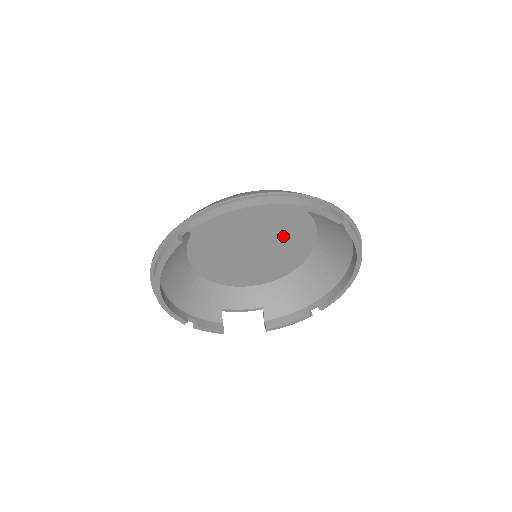
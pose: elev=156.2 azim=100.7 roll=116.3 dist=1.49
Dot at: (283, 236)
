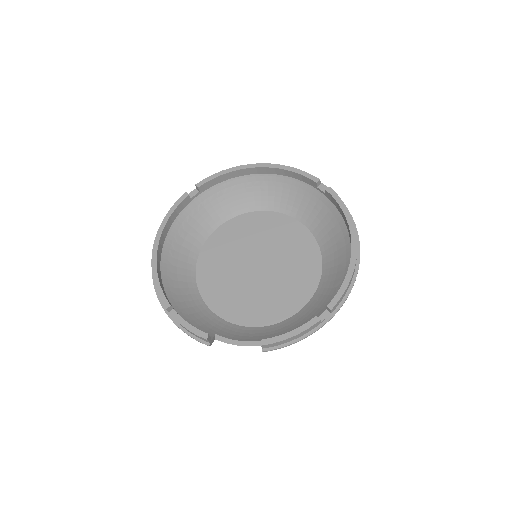
Dot at: (286, 254)
